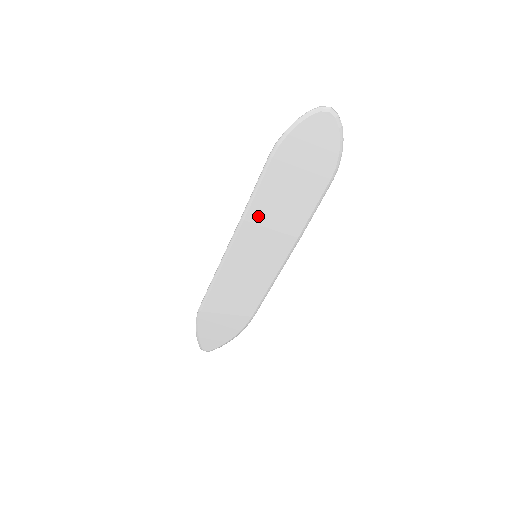
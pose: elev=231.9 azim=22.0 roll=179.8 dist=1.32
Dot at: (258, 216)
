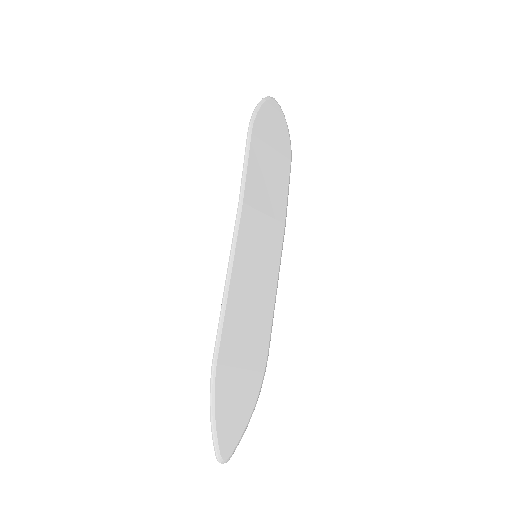
Dot at: (252, 198)
